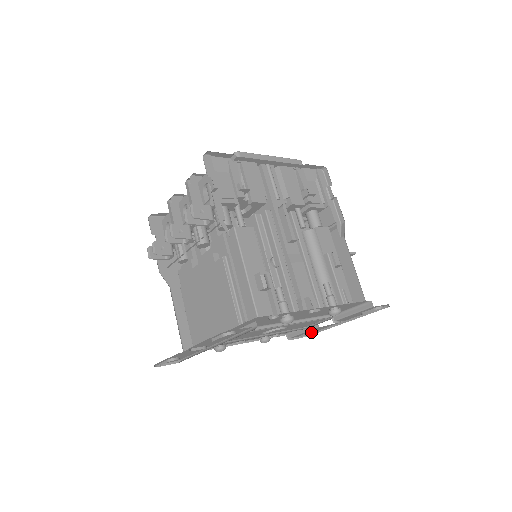
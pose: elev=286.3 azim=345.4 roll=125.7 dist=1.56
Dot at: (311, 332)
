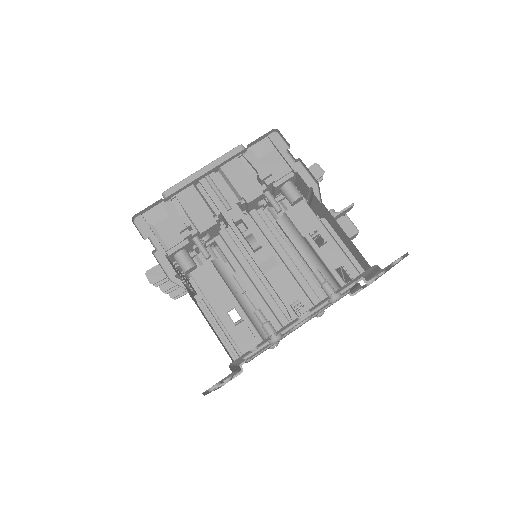
Dot at: (366, 285)
